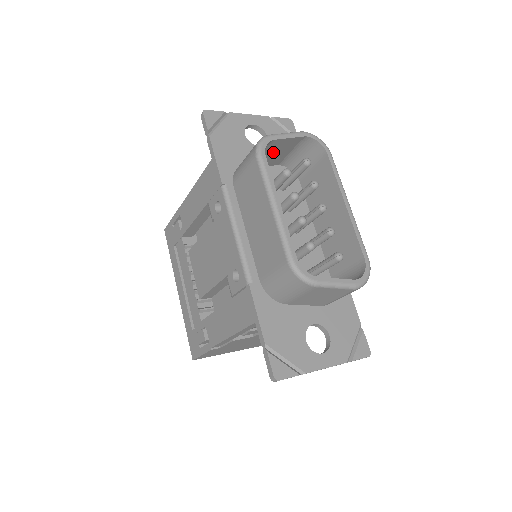
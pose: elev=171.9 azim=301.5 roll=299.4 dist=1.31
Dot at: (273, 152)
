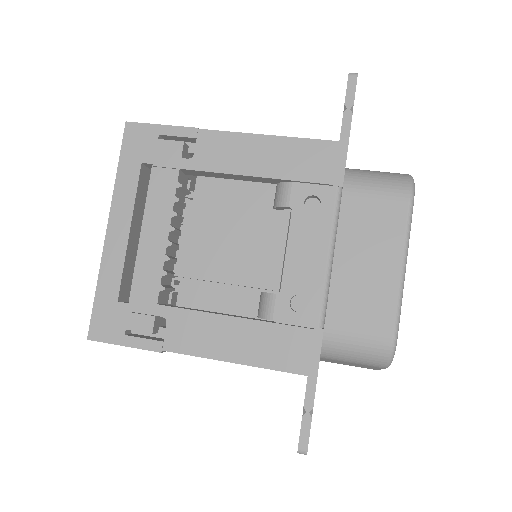
Dot at: occluded
